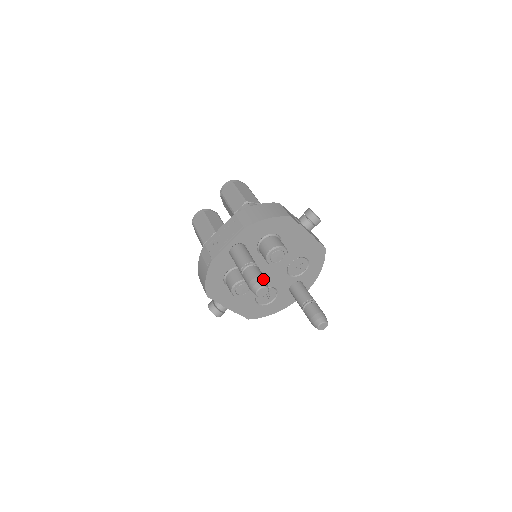
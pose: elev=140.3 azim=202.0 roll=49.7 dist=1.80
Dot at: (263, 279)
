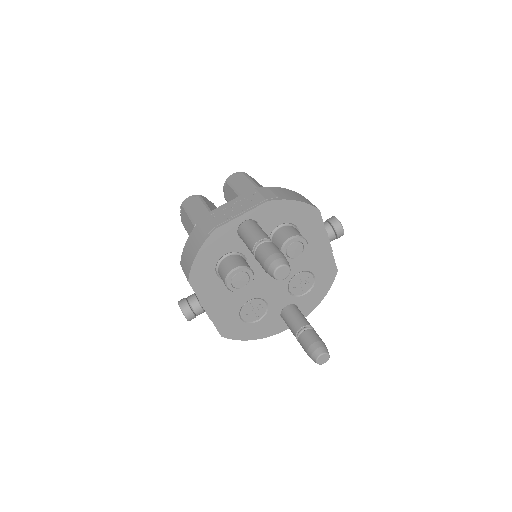
Dot at: occluded
